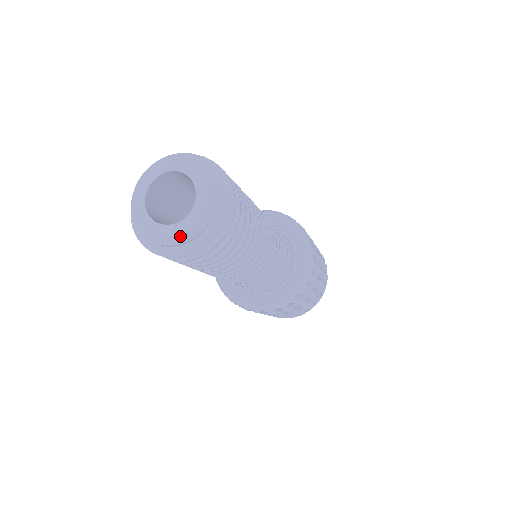
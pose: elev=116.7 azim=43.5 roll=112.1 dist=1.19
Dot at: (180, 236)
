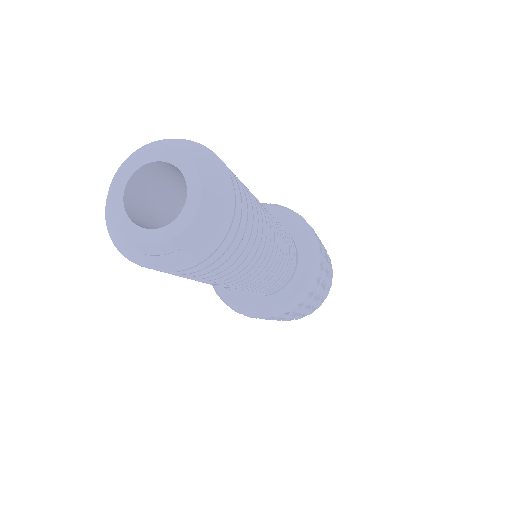
Dot at: (137, 244)
